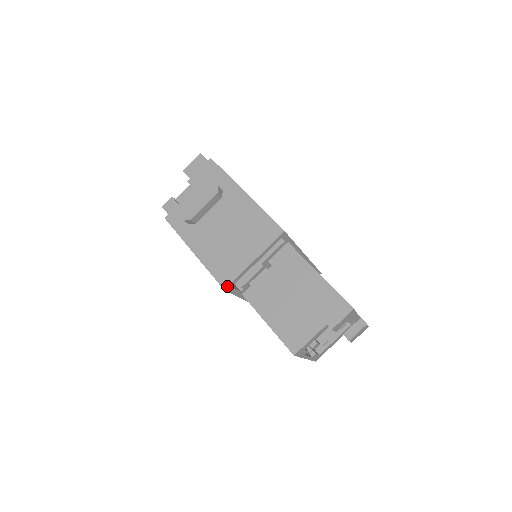
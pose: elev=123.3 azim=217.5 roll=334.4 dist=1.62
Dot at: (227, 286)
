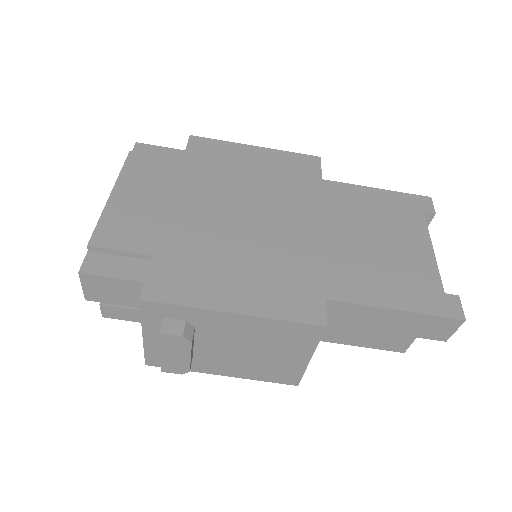
Dot at: (298, 383)
